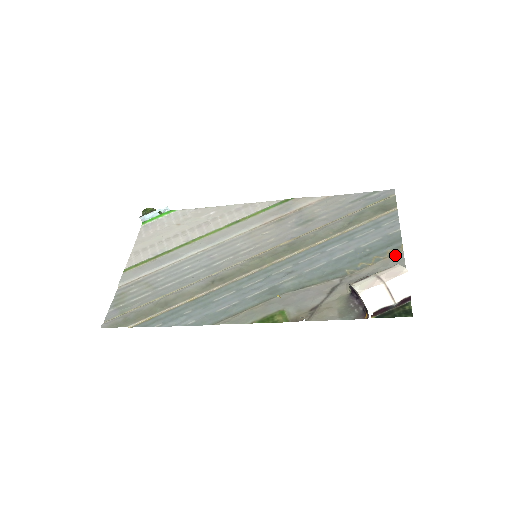
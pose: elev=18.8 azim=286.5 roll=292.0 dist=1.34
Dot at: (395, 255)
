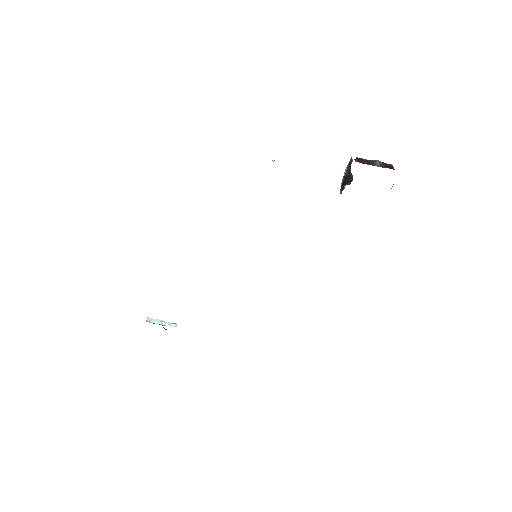
Dot at: occluded
